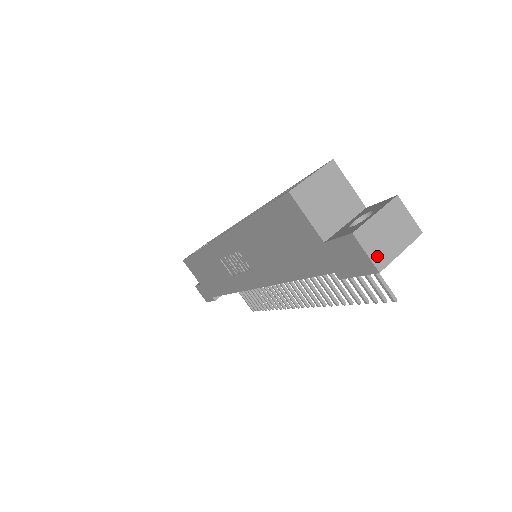
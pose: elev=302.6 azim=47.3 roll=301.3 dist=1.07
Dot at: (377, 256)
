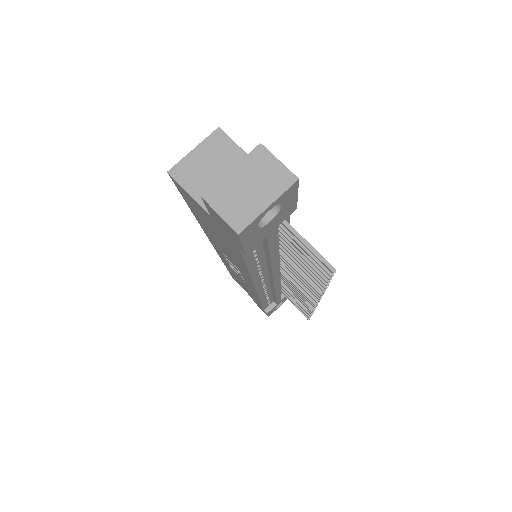
Dot at: (234, 216)
